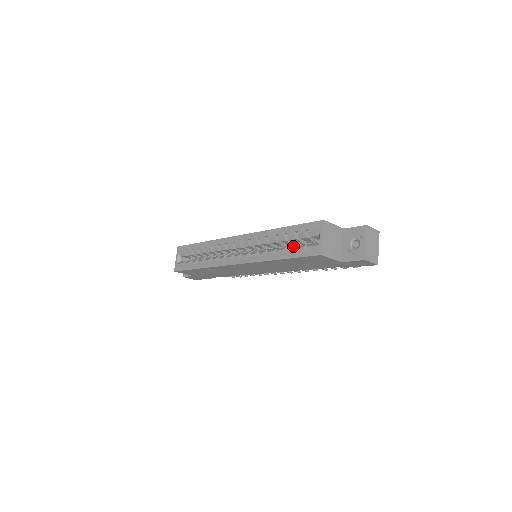
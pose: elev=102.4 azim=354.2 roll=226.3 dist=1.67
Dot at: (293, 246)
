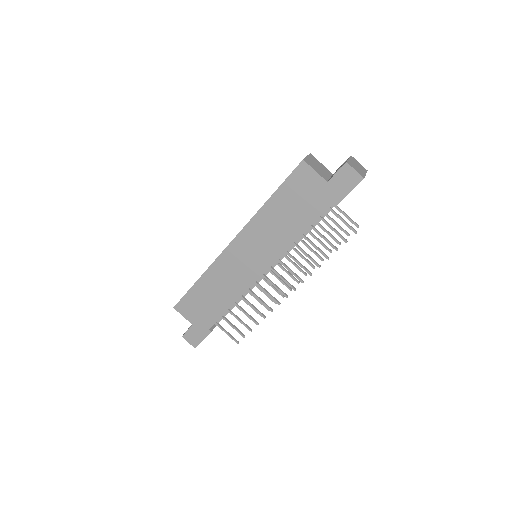
Dot at: occluded
